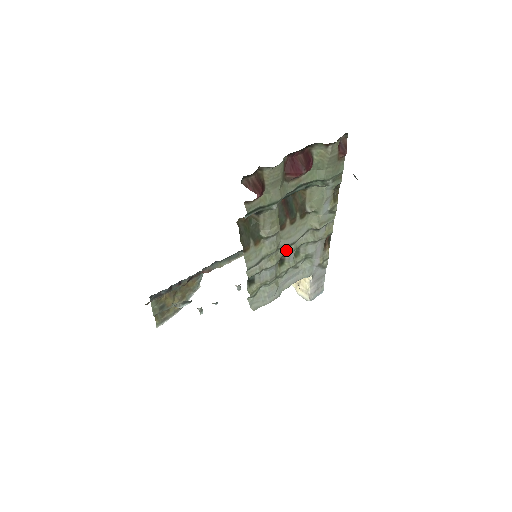
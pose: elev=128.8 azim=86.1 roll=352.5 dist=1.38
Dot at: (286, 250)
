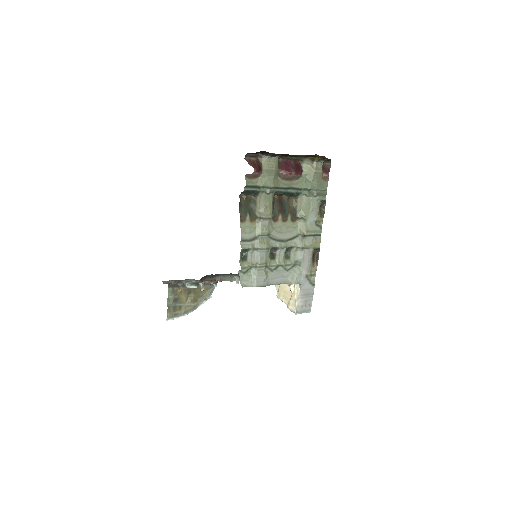
Dot at: (277, 244)
